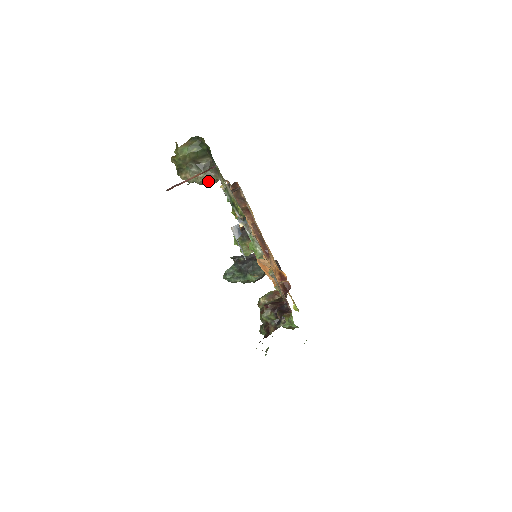
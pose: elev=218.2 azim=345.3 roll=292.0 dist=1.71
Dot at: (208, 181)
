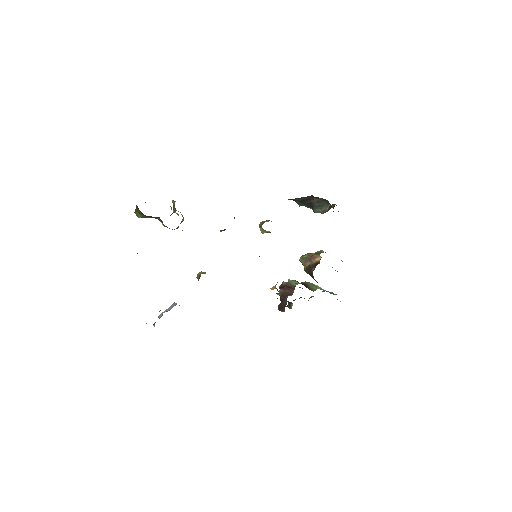
Dot at: occluded
